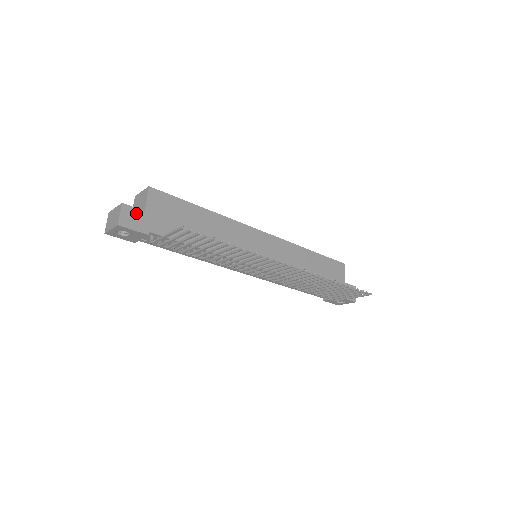
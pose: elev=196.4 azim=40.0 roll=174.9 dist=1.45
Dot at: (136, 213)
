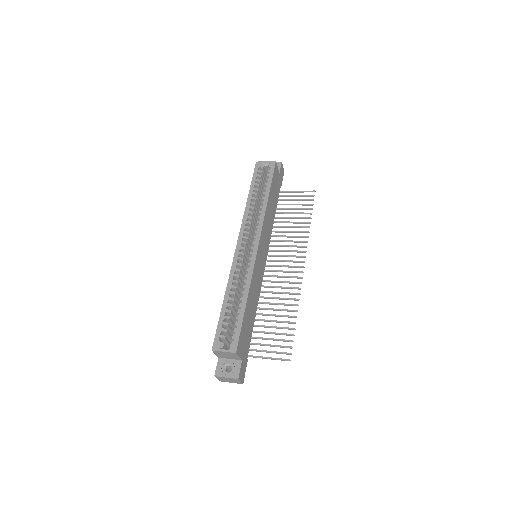
Dot at: (242, 368)
